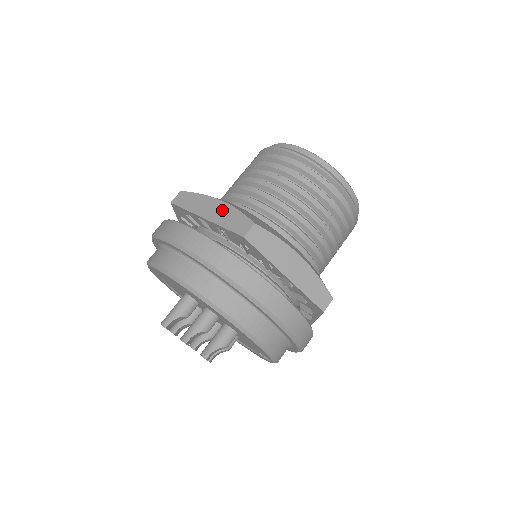
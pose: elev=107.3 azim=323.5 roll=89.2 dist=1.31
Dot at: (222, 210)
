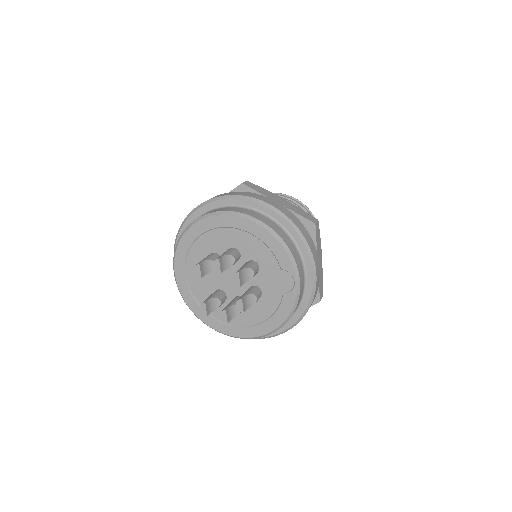
Dot at: occluded
